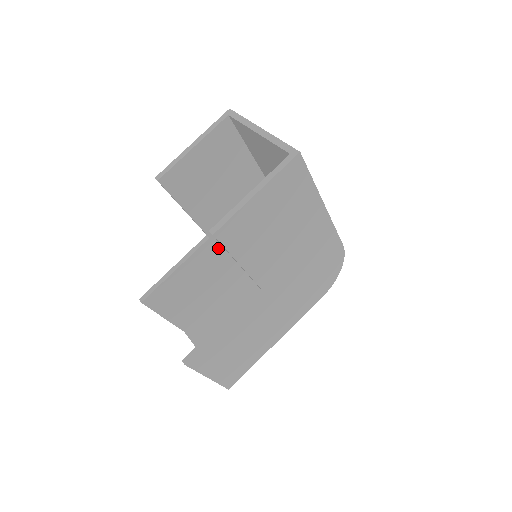
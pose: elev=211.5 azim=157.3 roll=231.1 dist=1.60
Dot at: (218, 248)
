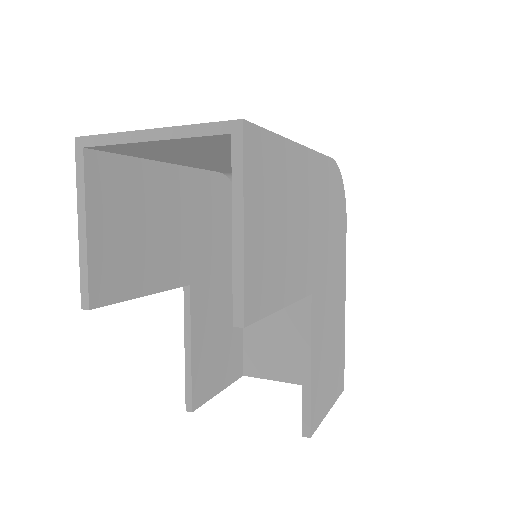
Dot at: (205, 282)
